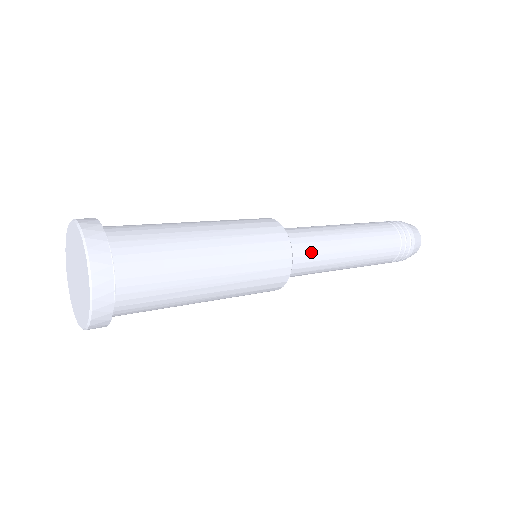
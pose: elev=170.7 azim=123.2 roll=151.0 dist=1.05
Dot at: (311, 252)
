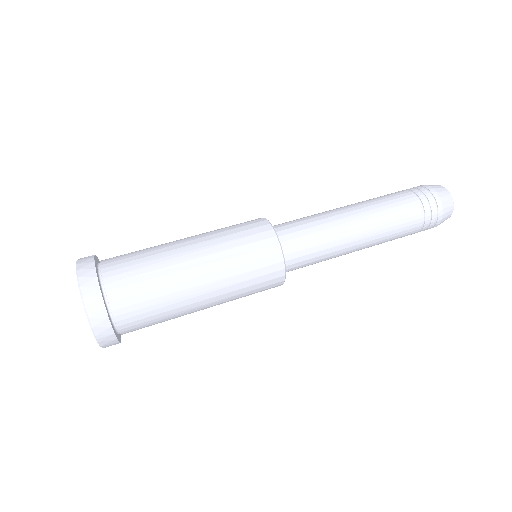
Dot at: (309, 264)
